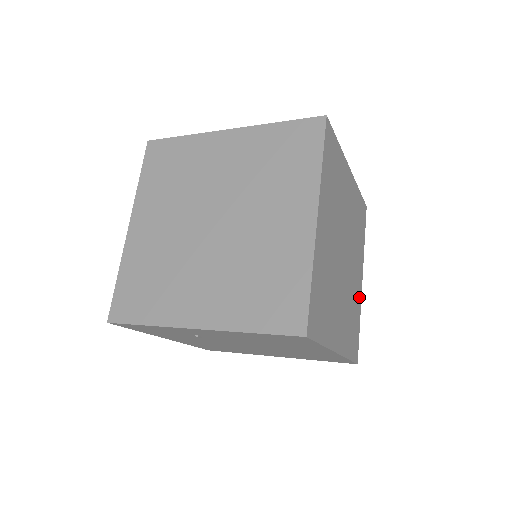
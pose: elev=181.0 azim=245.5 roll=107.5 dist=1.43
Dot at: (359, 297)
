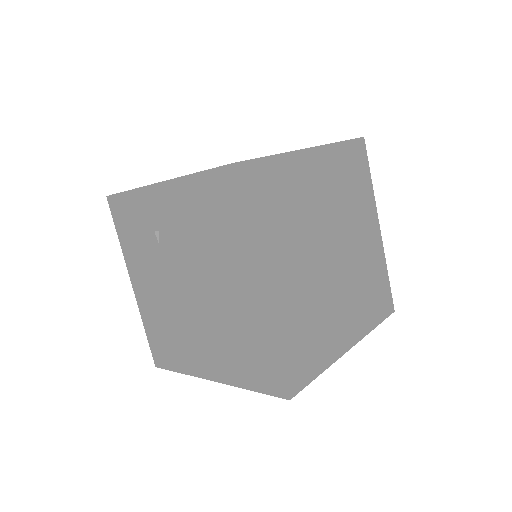
Dot at: (336, 347)
